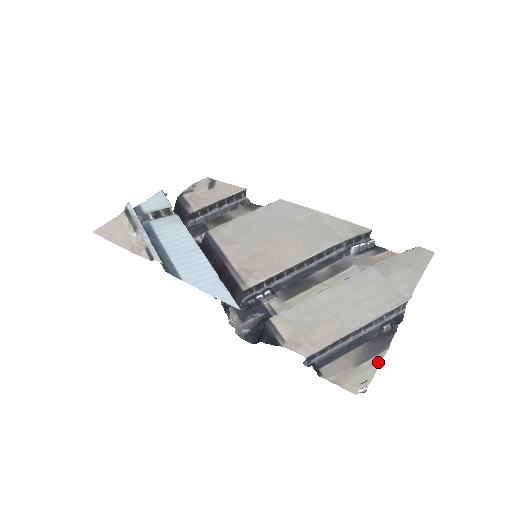
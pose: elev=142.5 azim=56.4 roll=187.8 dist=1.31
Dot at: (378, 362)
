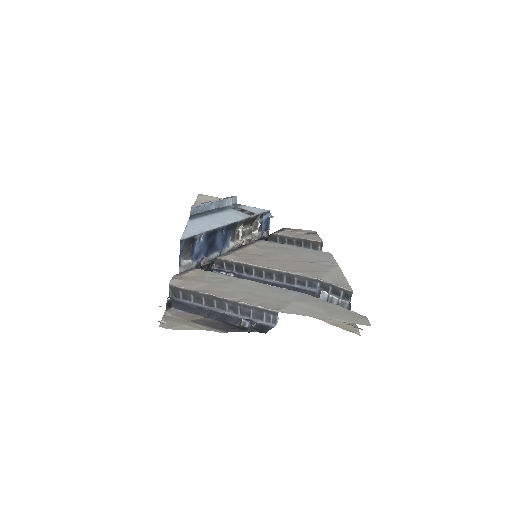
Dot at: (203, 329)
